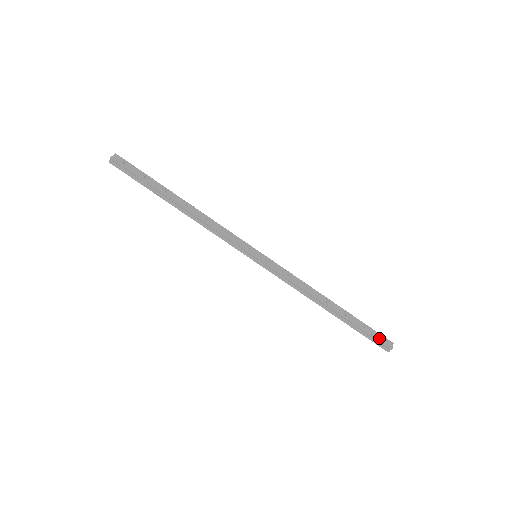
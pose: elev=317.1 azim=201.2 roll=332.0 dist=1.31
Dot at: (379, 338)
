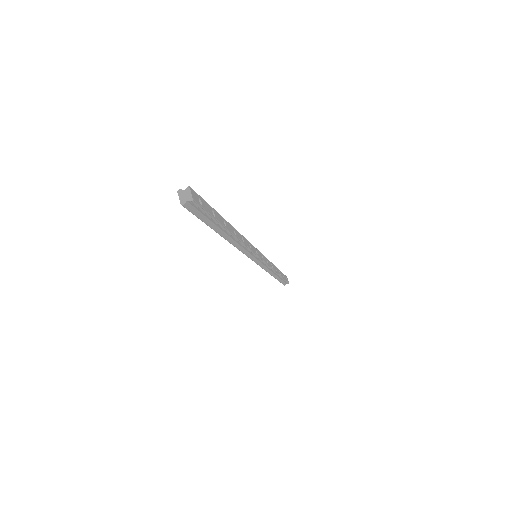
Dot at: (286, 279)
